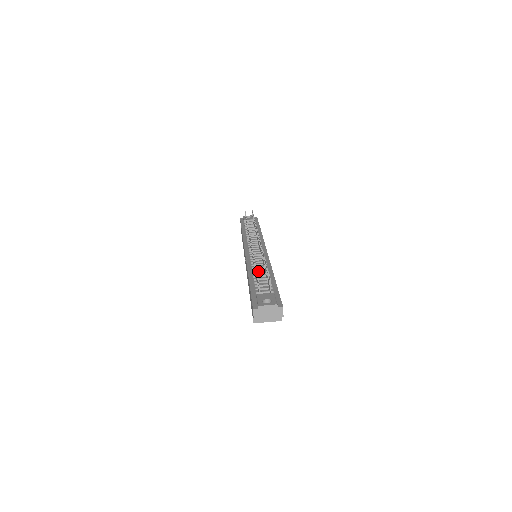
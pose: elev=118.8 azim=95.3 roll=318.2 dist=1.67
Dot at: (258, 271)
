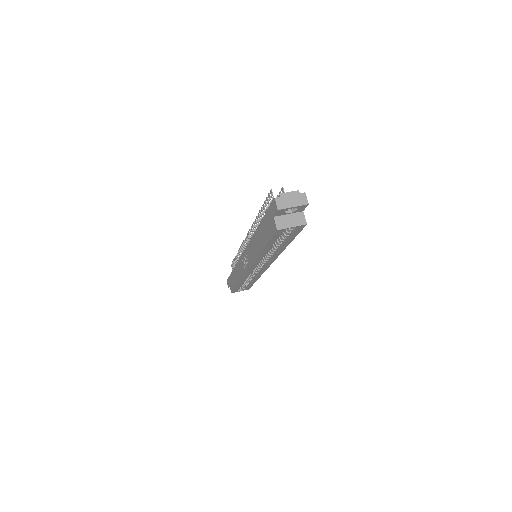
Dot at: occluded
